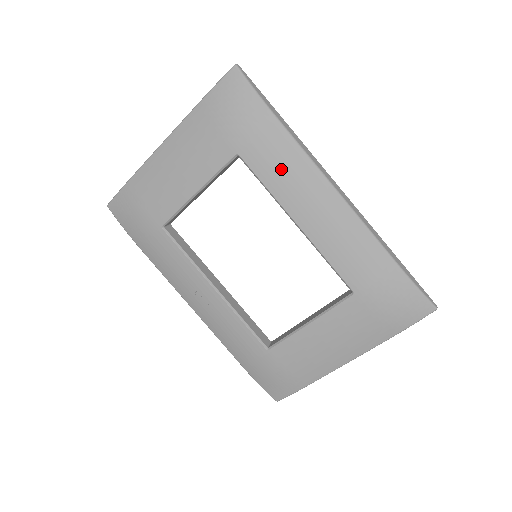
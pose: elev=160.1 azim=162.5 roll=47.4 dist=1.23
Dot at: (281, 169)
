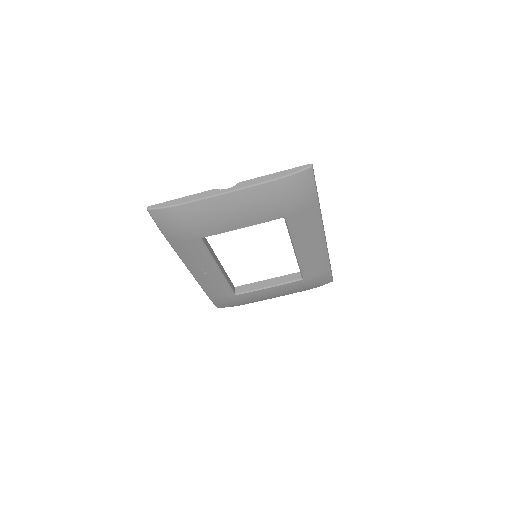
Dot at: (305, 228)
